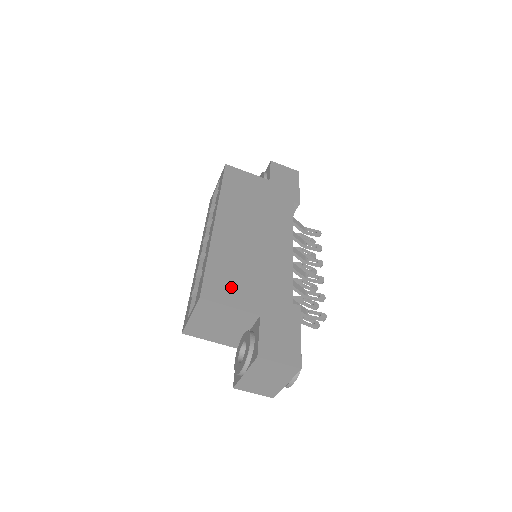
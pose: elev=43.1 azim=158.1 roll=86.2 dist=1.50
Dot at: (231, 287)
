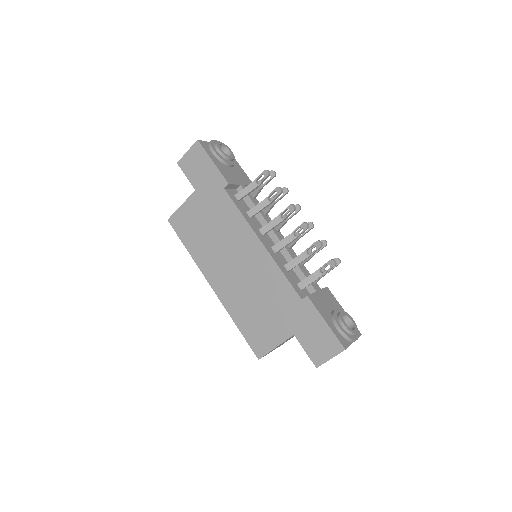
Dot at: (263, 332)
